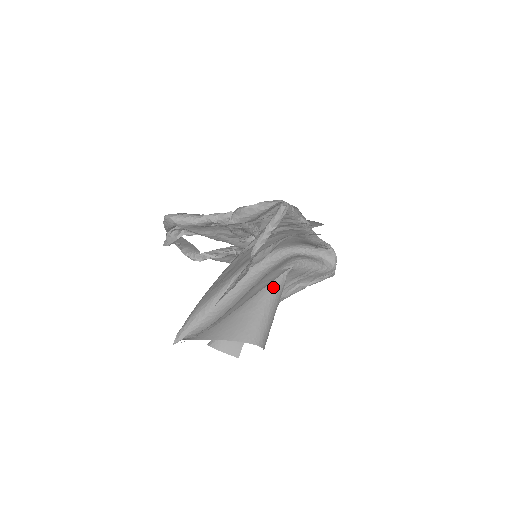
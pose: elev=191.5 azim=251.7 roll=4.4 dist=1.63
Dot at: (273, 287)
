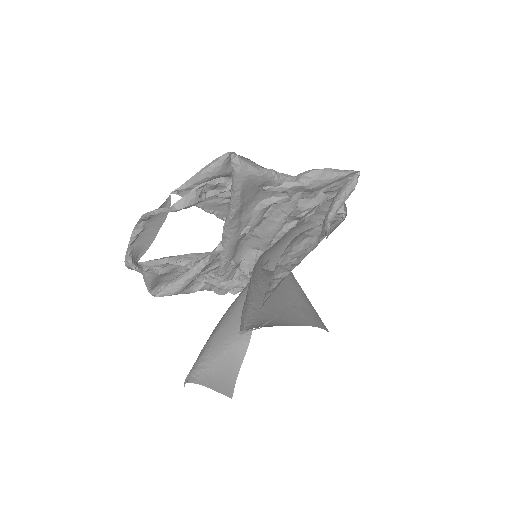
Dot at: occluded
